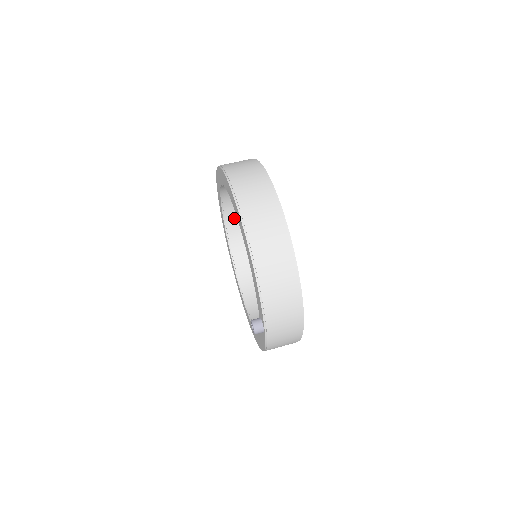
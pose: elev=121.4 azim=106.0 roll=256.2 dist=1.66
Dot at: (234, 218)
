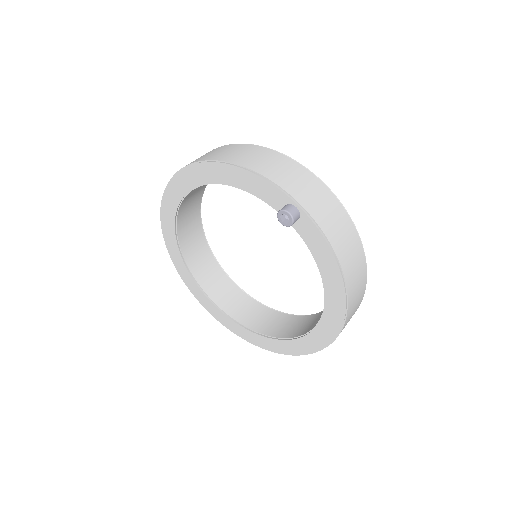
Dot at: (227, 302)
